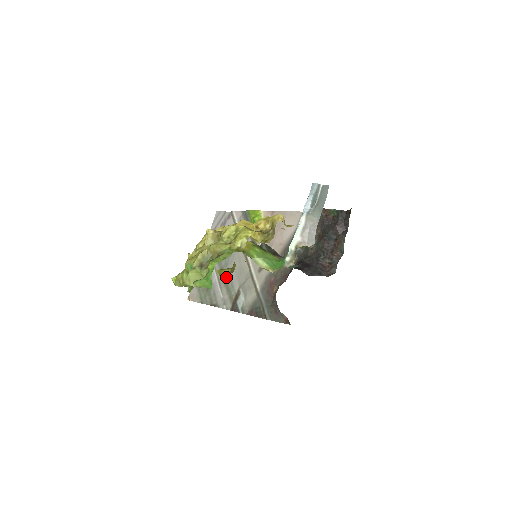
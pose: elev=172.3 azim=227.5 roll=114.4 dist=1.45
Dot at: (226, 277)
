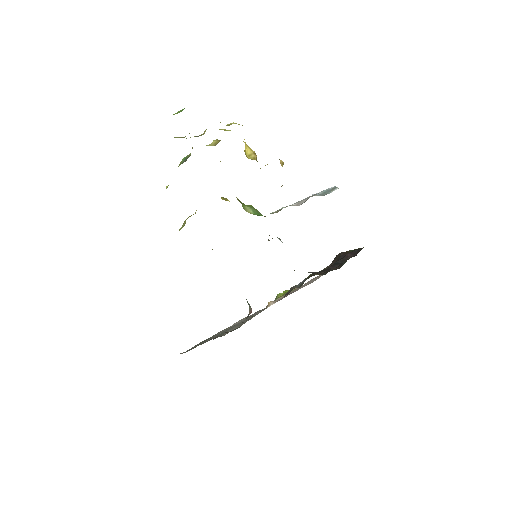
Dot at: occluded
